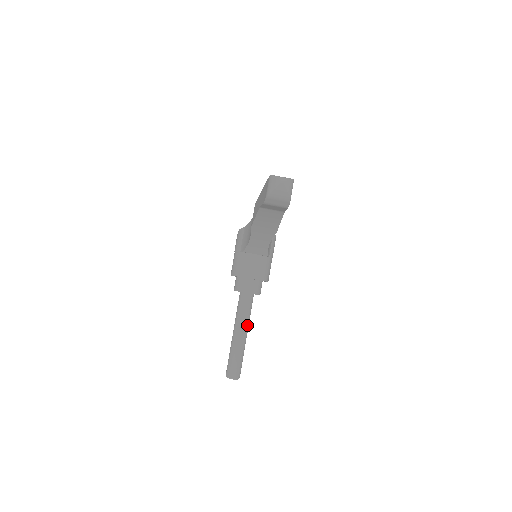
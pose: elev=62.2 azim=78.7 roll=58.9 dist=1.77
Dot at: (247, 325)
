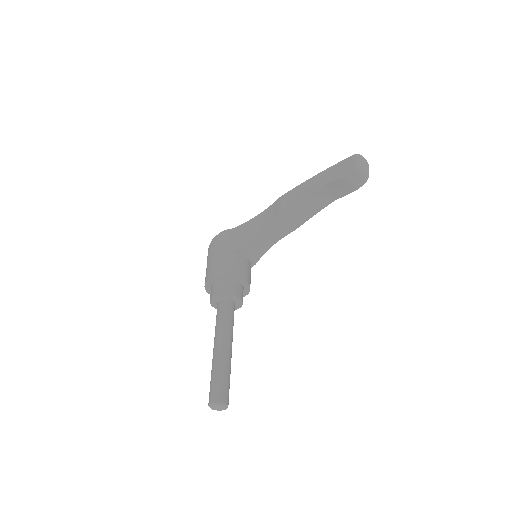
Dot at: (232, 339)
